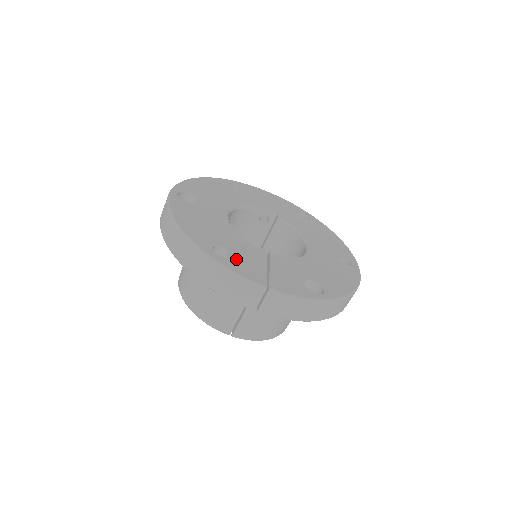
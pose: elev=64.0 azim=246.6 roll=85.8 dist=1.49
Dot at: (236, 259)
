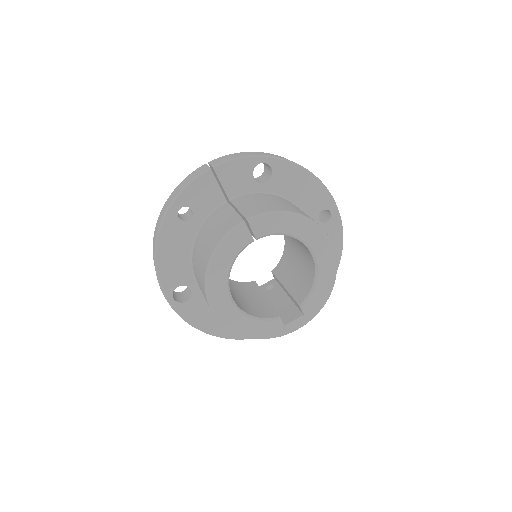
Dot at: occluded
